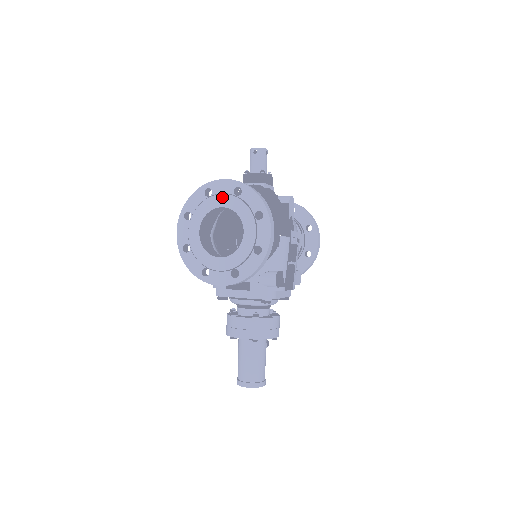
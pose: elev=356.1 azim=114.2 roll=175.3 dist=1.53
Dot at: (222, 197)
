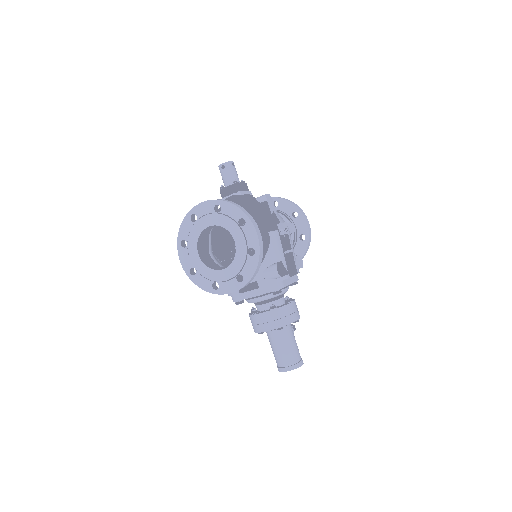
Dot at: (206, 218)
